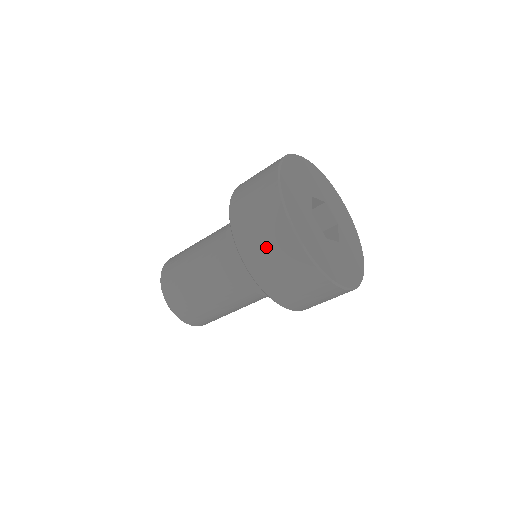
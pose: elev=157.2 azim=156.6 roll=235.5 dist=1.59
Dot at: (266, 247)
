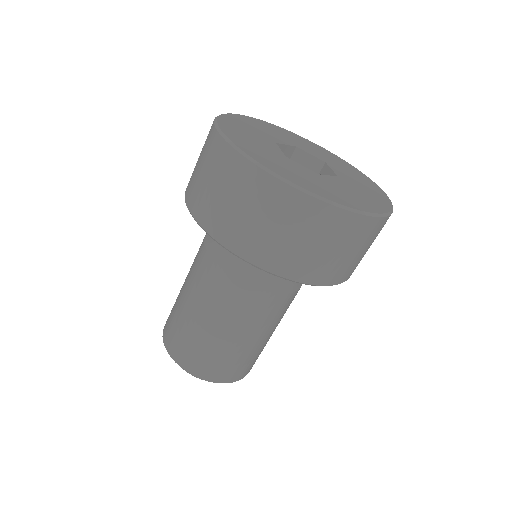
Dot at: (249, 216)
